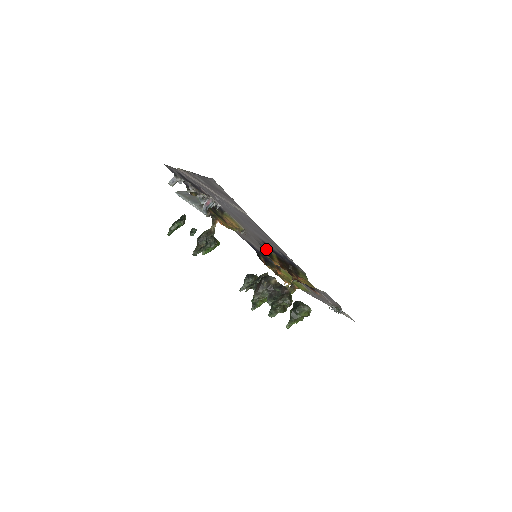
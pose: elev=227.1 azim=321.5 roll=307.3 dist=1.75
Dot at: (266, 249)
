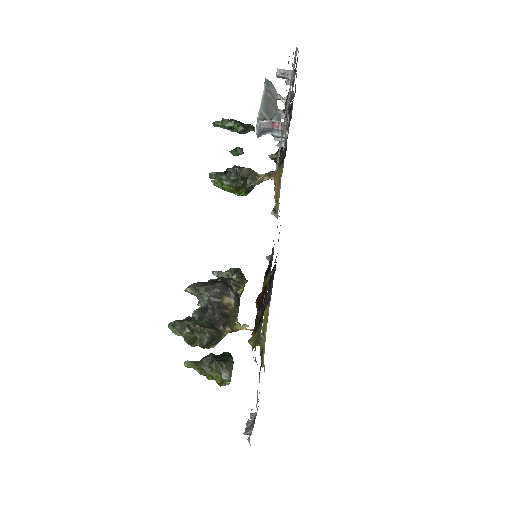
Dot at: occluded
